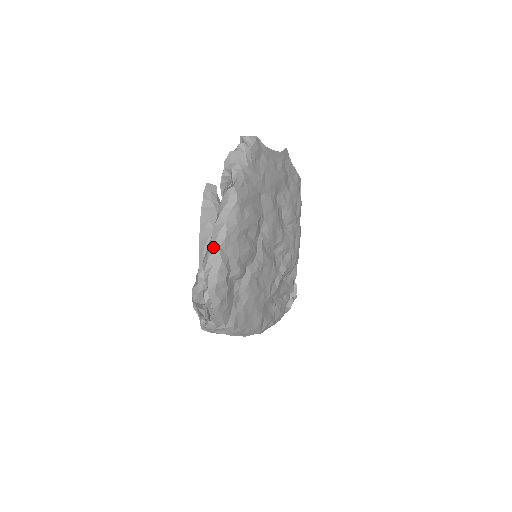
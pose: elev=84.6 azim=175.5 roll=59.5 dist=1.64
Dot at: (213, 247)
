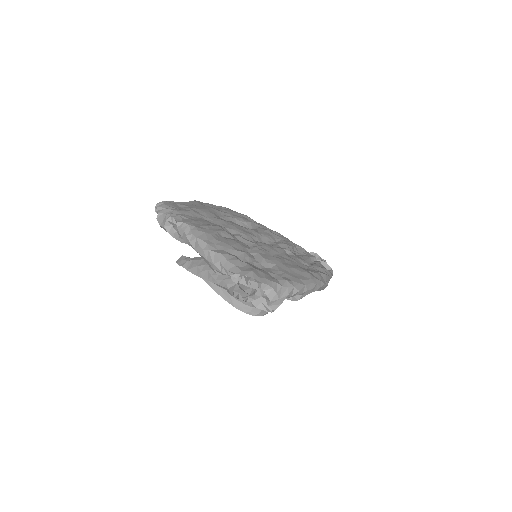
Dot at: (207, 256)
